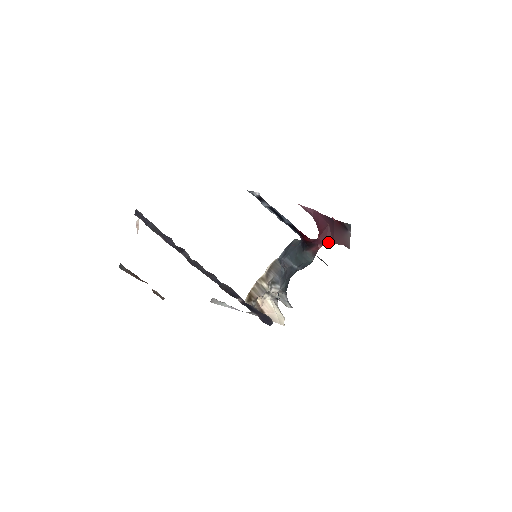
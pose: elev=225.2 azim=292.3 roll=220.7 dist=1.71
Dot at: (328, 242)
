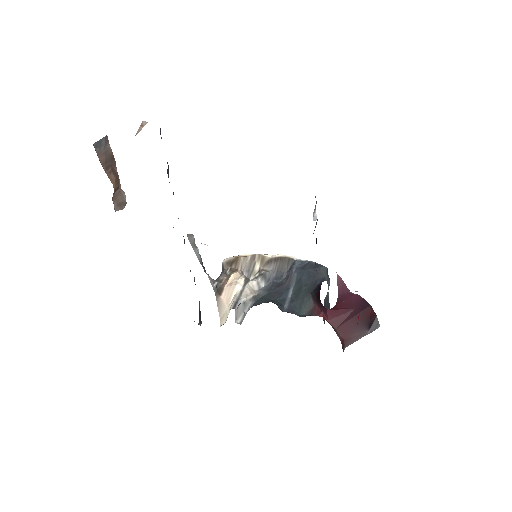
Dot at: (333, 322)
